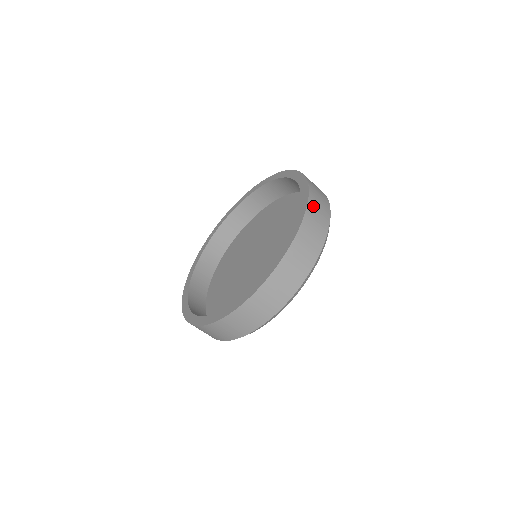
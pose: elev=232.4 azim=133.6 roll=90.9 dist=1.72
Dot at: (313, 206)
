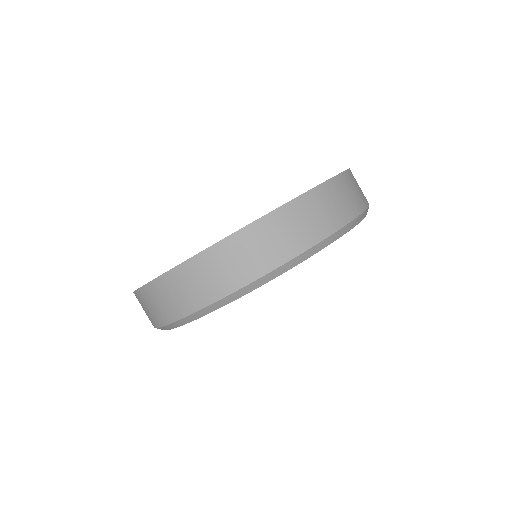
Dot at: occluded
